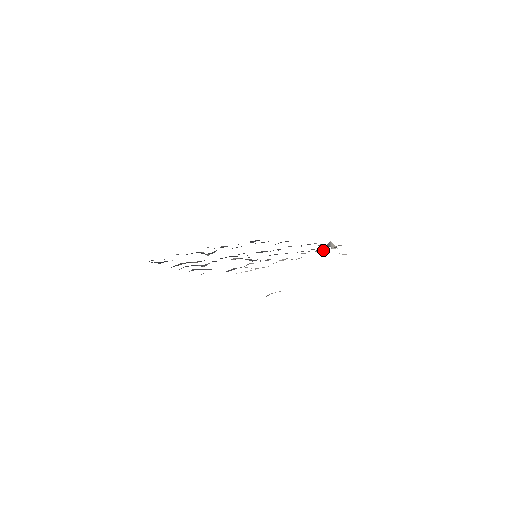
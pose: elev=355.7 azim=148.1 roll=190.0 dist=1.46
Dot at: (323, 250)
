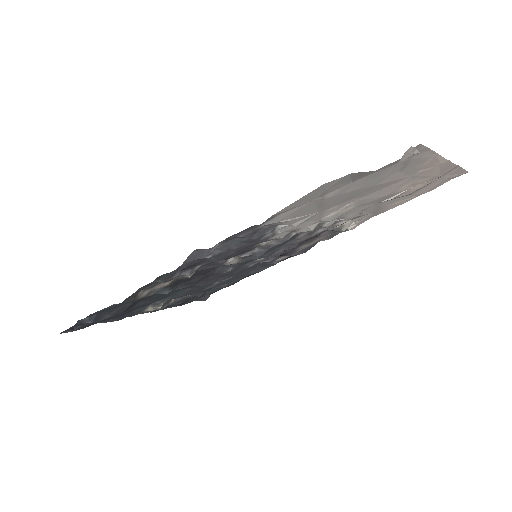
Dot at: (344, 225)
